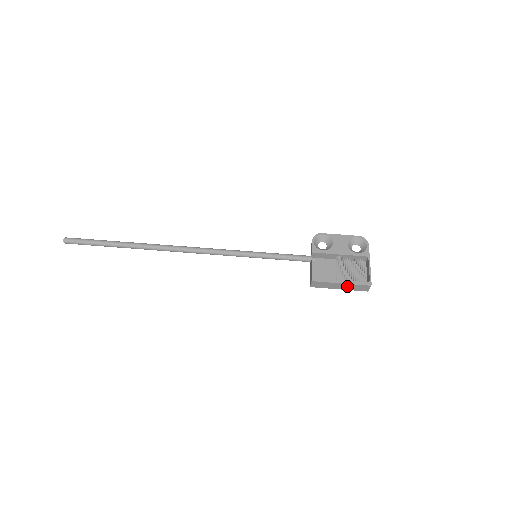
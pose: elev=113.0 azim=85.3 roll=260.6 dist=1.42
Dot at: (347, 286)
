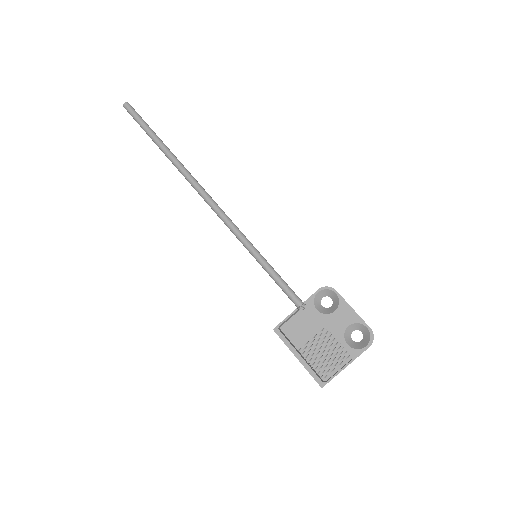
Dot at: (303, 364)
